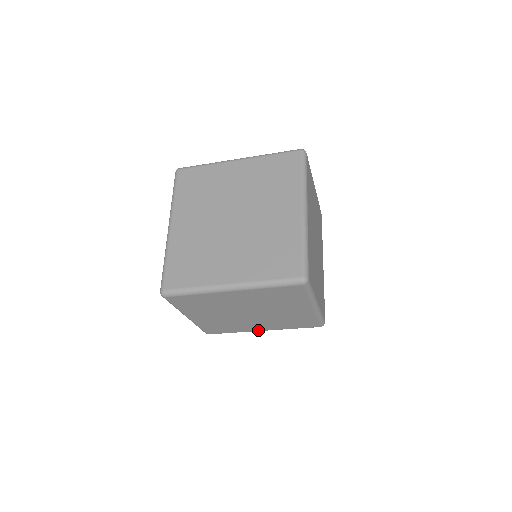
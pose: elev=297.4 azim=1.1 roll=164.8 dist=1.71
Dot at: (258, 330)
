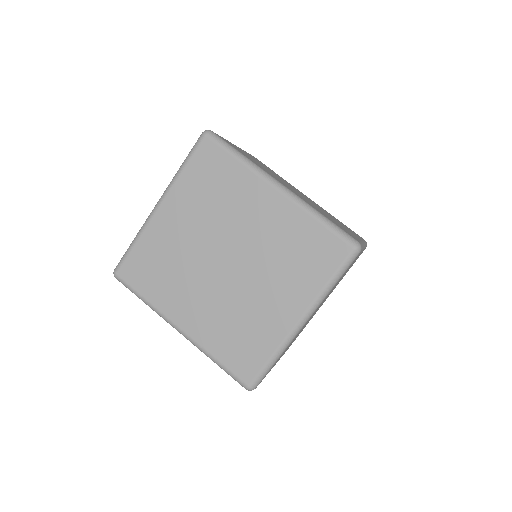
Dot at: occluded
